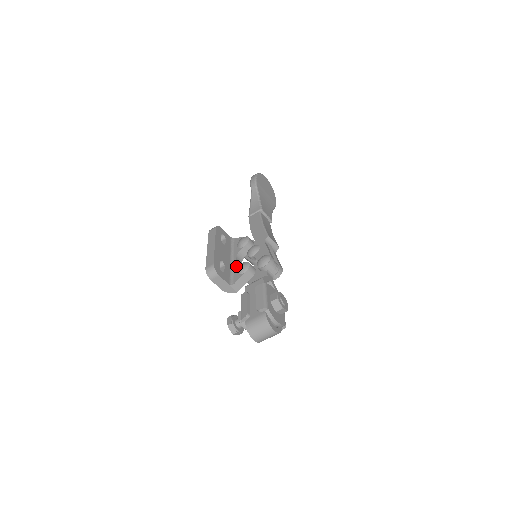
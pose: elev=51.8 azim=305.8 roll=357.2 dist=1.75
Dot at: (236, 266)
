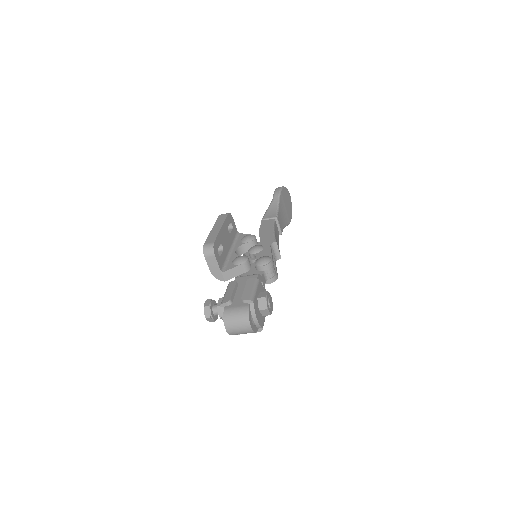
Dot at: (233, 256)
